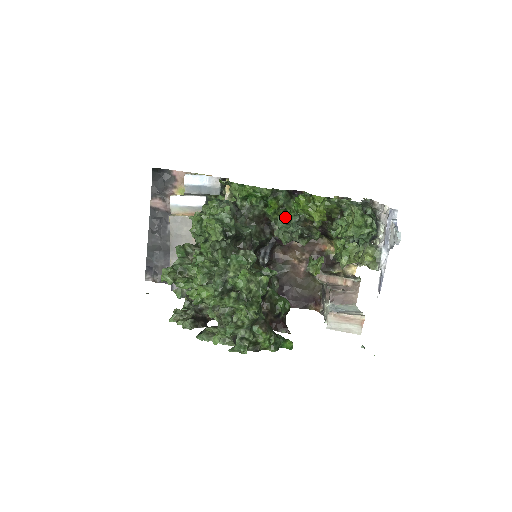
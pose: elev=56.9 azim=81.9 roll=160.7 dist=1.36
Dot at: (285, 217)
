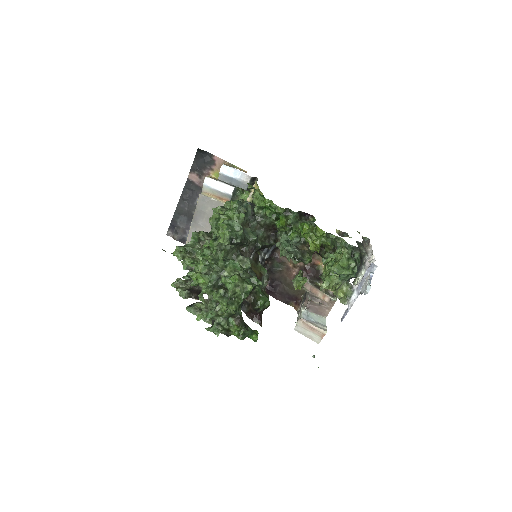
Dot at: (289, 234)
